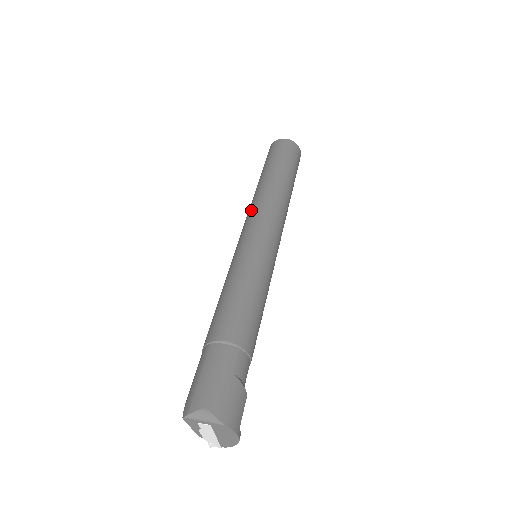
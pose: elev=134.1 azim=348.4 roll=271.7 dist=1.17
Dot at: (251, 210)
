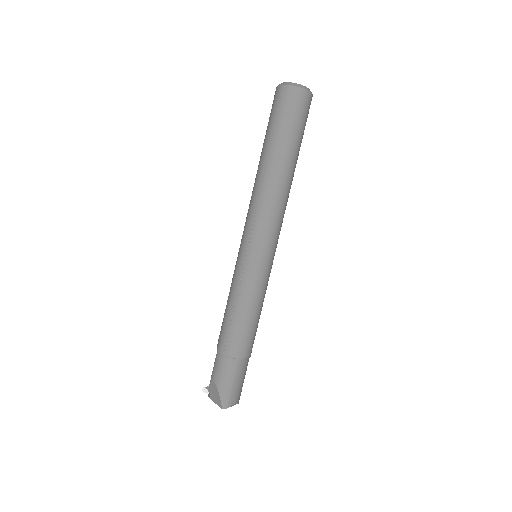
Dot at: (271, 214)
